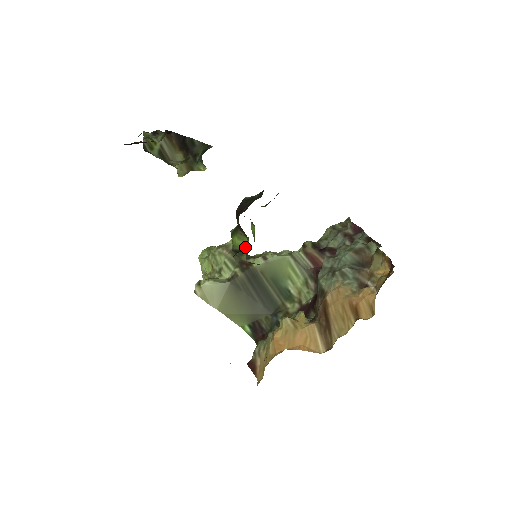
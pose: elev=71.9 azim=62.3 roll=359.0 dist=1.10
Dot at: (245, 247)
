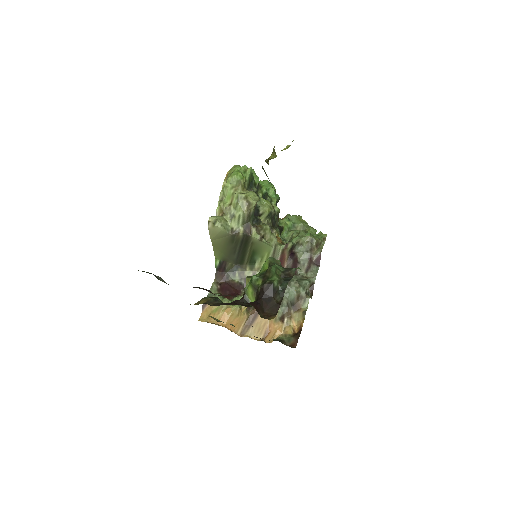
Dot at: occluded
